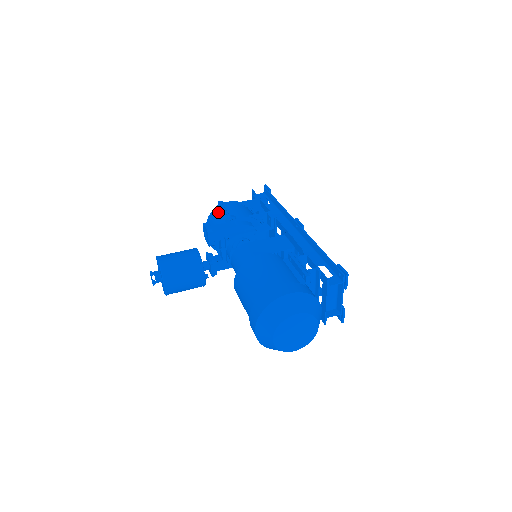
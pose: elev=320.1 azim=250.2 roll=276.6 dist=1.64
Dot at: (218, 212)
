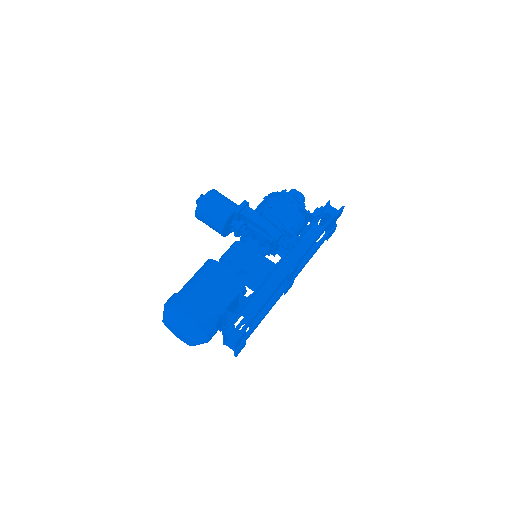
Dot at: (274, 198)
